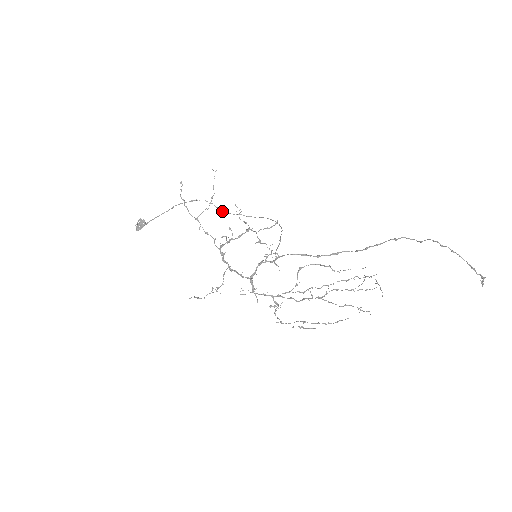
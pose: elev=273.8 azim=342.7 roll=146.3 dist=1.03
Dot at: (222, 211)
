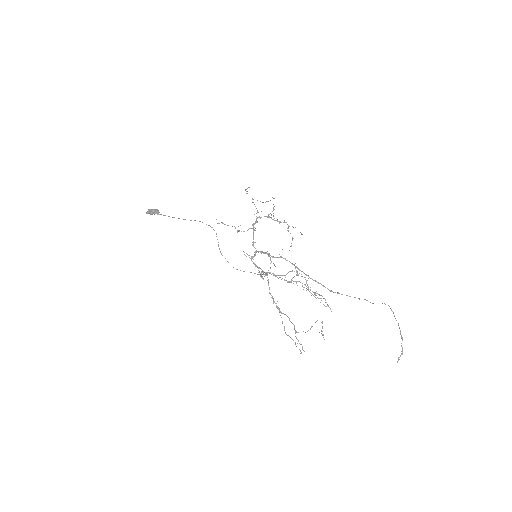
Dot at: (219, 249)
